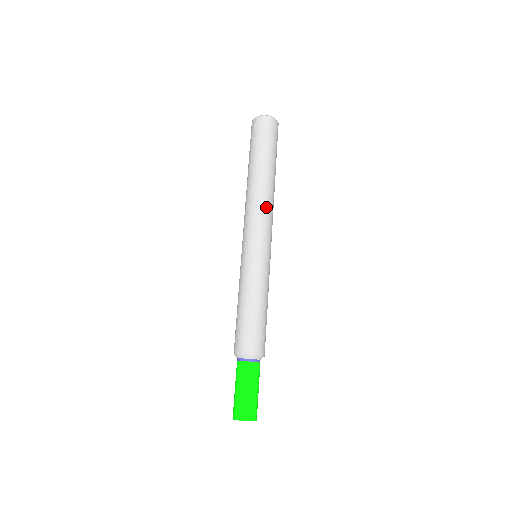
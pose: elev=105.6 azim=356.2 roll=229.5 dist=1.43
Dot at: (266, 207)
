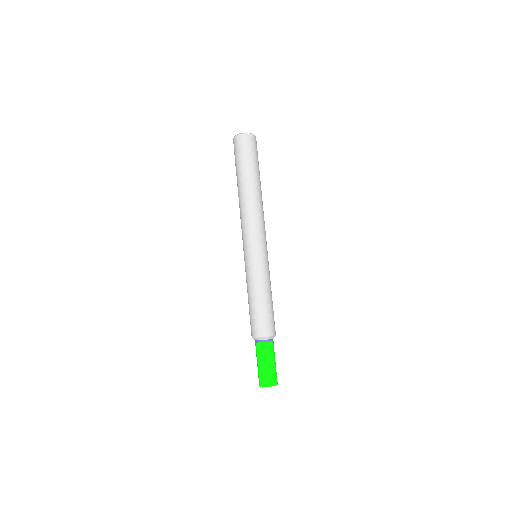
Dot at: occluded
